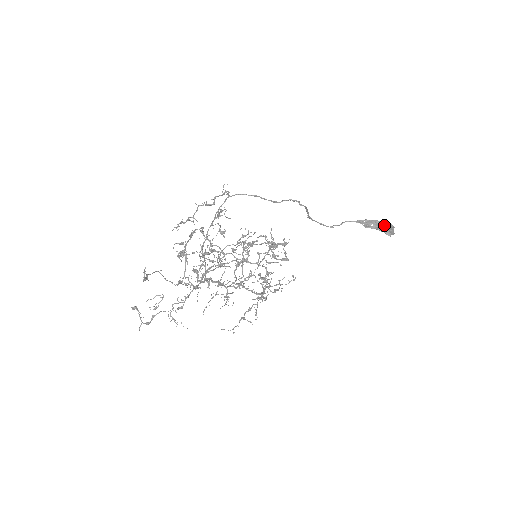
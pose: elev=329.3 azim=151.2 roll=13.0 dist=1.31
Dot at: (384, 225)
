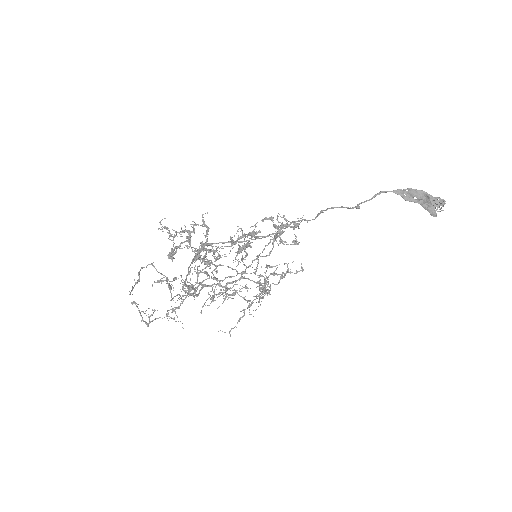
Dot at: (431, 202)
